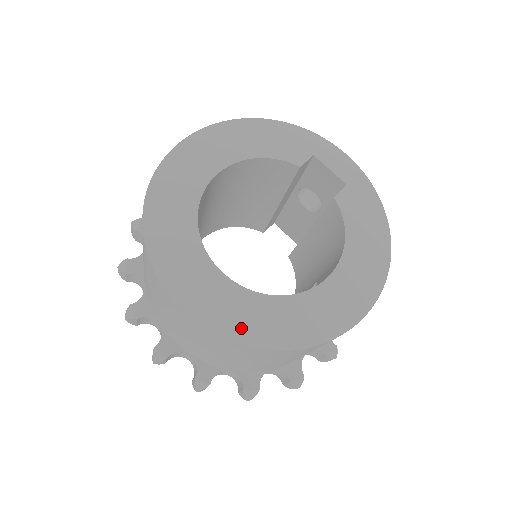
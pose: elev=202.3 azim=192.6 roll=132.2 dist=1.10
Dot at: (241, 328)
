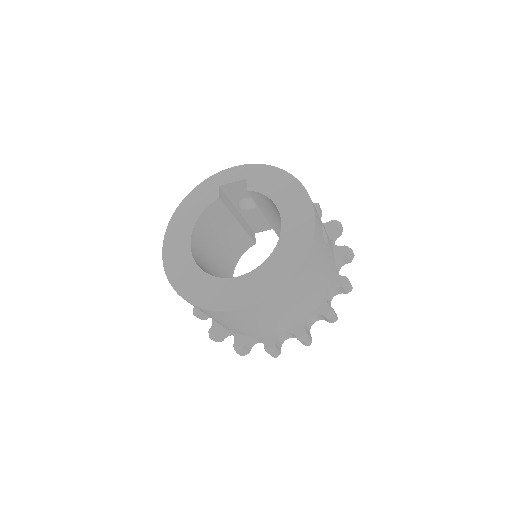
Dot at: (269, 287)
